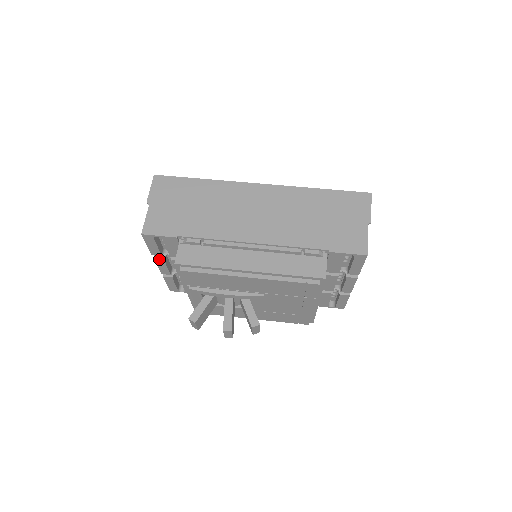
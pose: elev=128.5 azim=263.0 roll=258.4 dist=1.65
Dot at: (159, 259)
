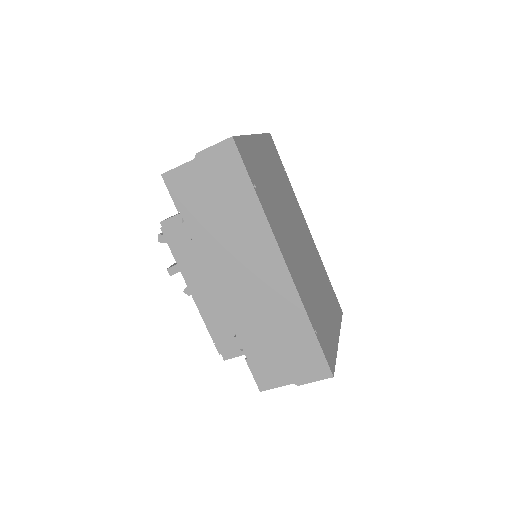
Dot at: occluded
